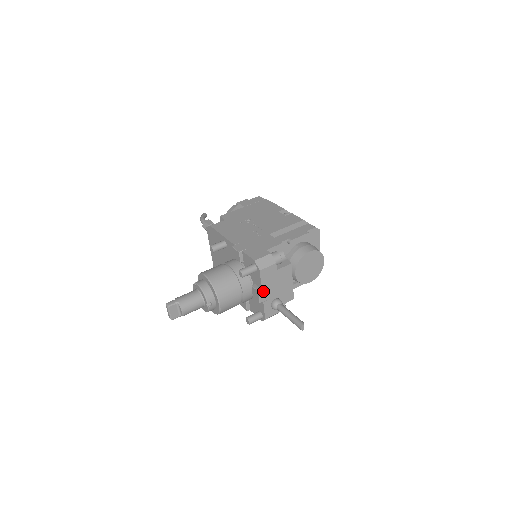
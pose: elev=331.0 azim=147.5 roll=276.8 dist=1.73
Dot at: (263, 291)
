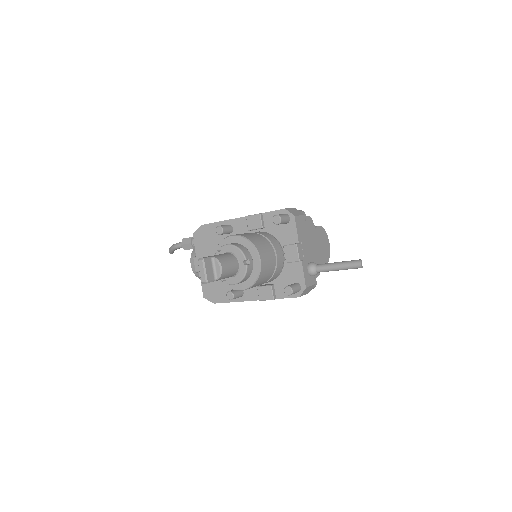
Dot at: (300, 246)
